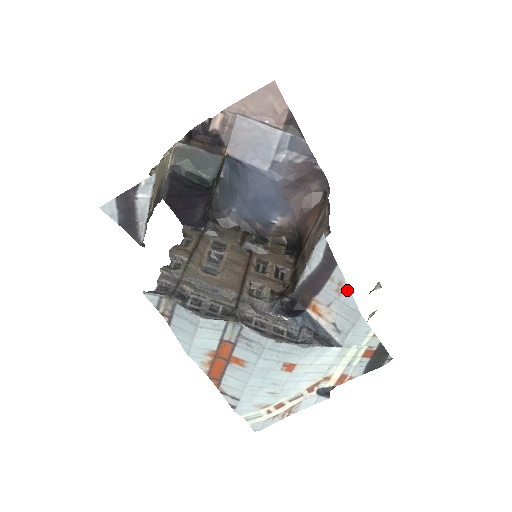
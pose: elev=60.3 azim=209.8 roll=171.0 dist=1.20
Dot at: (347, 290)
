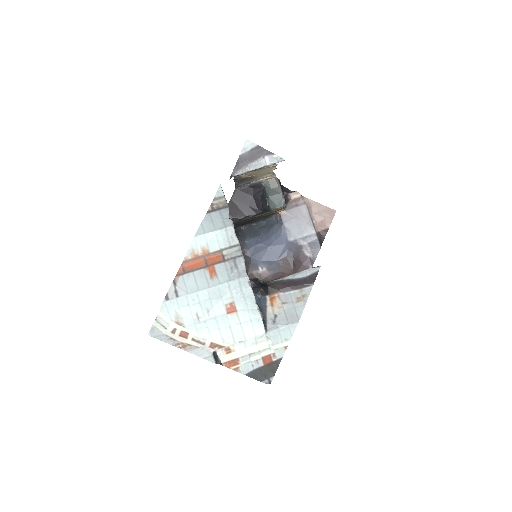
Dot at: (305, 302)
